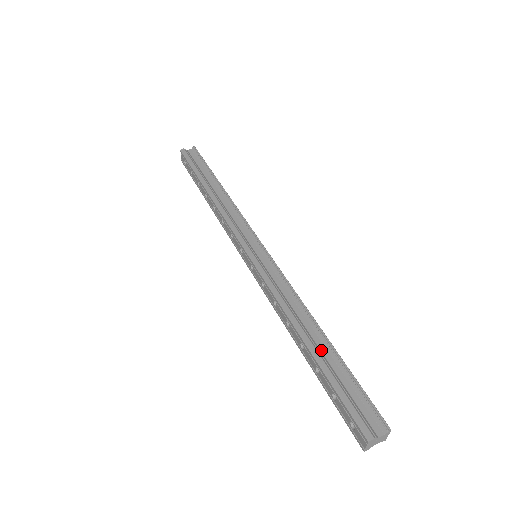
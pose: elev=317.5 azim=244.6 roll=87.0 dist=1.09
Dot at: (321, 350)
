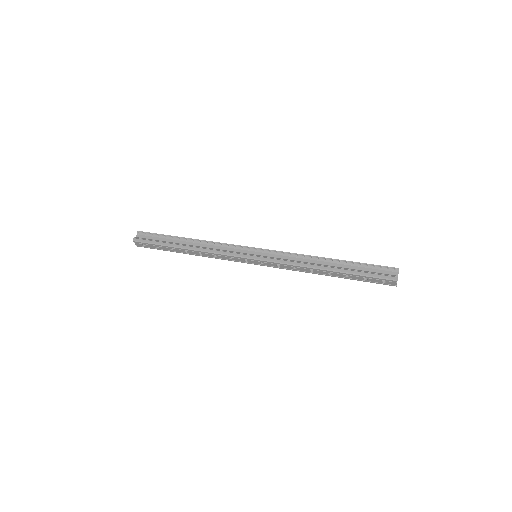
Dot at: (340, 267)
